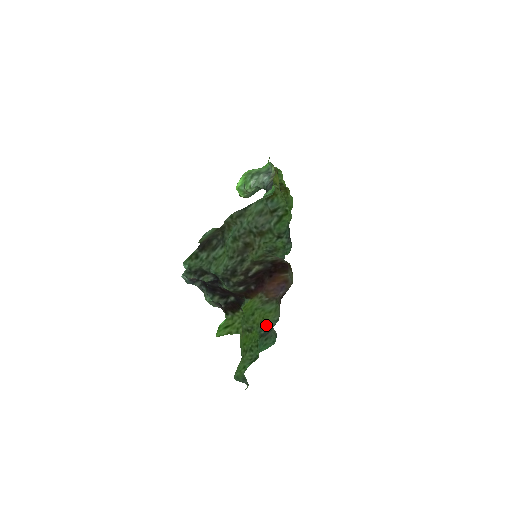
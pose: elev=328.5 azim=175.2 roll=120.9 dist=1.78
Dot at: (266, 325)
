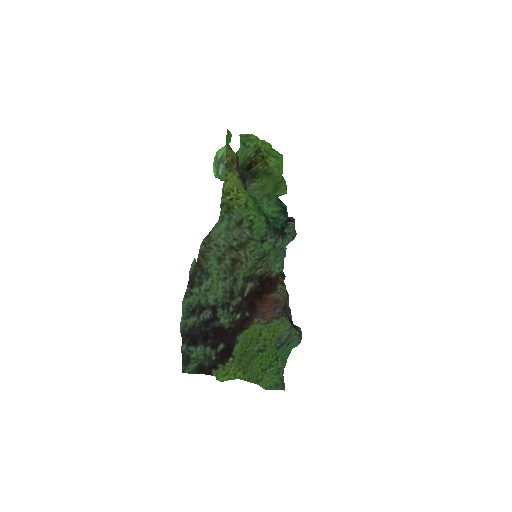
Dot at: (279, 337)
